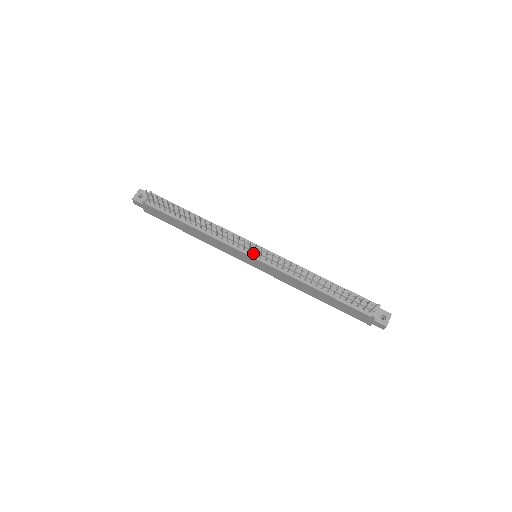
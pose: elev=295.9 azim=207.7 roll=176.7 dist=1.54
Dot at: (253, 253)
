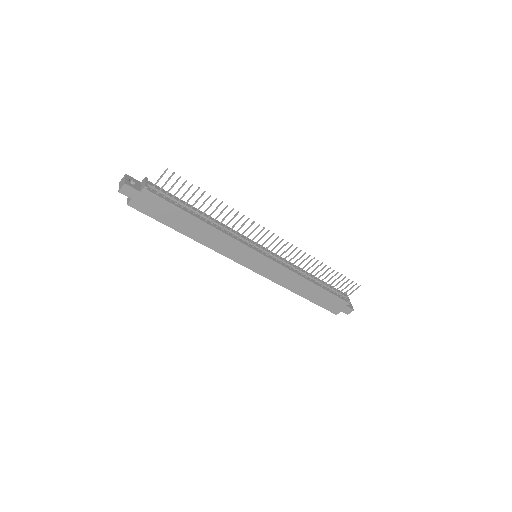
Dot at: (260, 251)
